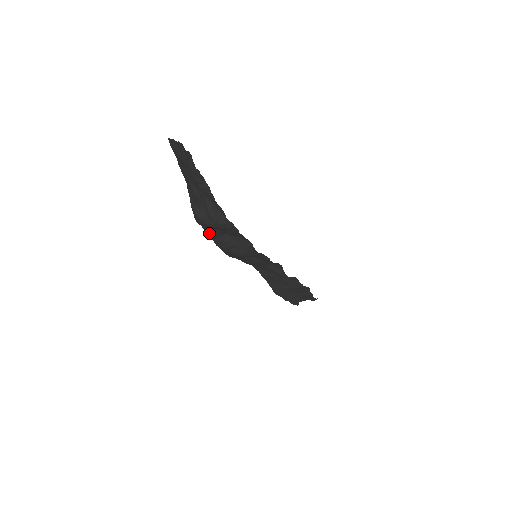
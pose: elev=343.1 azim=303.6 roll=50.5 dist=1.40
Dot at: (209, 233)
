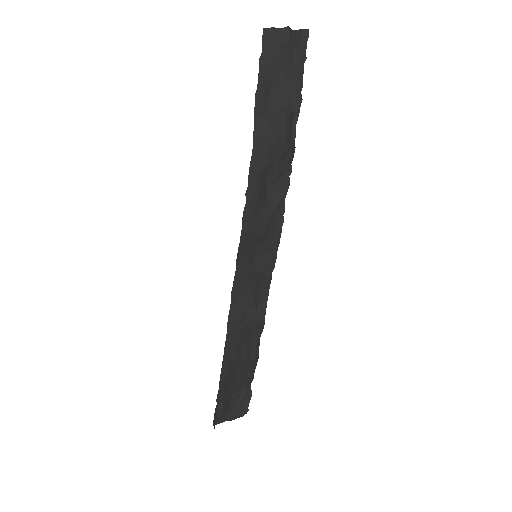
Dot at: (254, 164)
